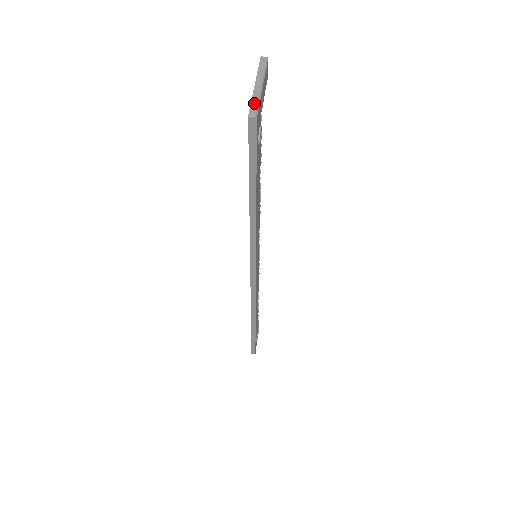
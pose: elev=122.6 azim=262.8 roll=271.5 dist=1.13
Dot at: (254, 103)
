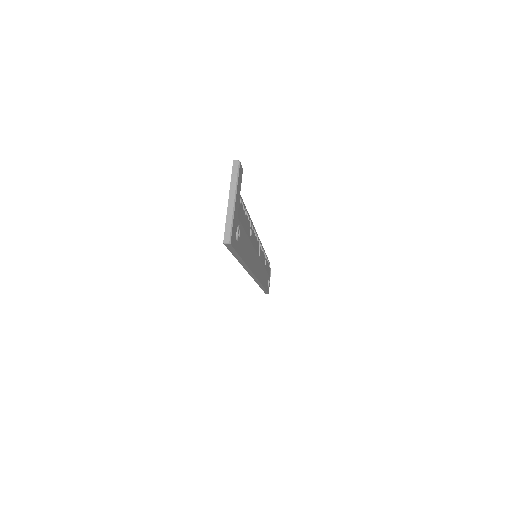
Dot at: (228, 226)
